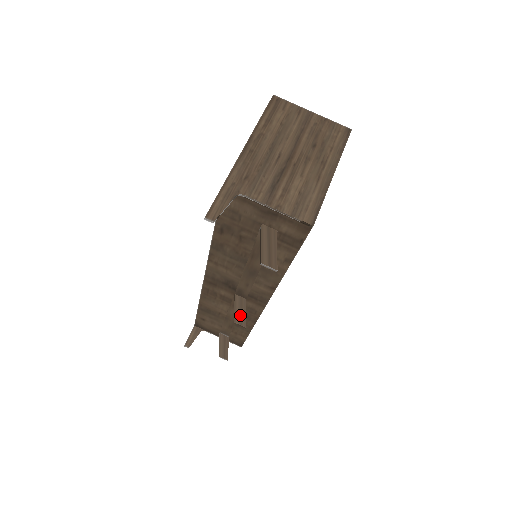
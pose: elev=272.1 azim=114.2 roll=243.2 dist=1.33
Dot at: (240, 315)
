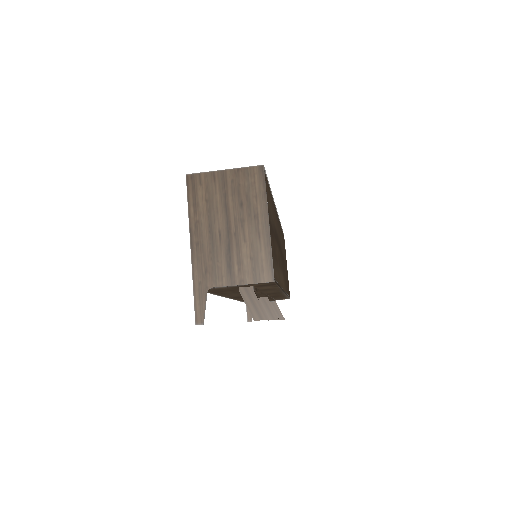
Dot at: (269, 312)
